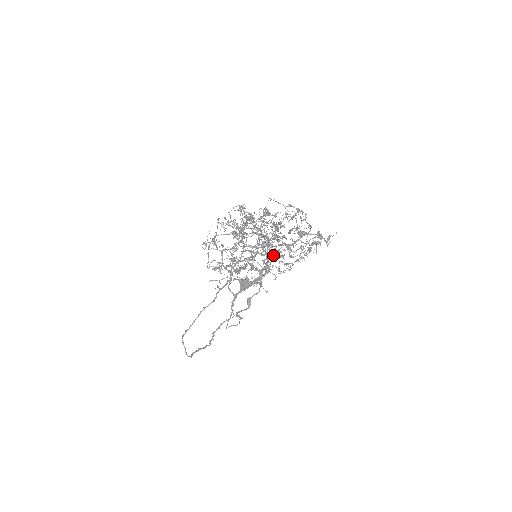
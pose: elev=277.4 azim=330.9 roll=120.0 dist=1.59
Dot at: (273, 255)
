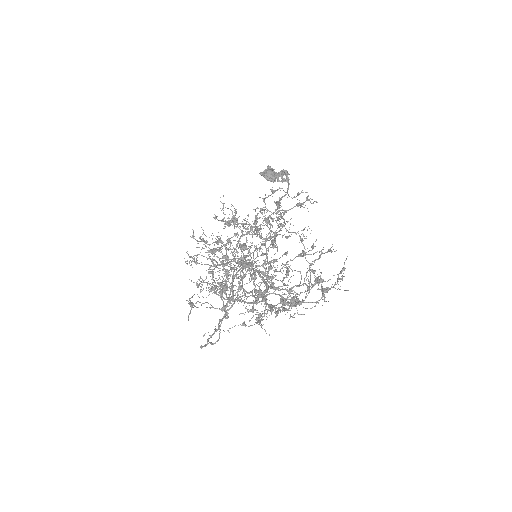
Dot at: (288, 195)
